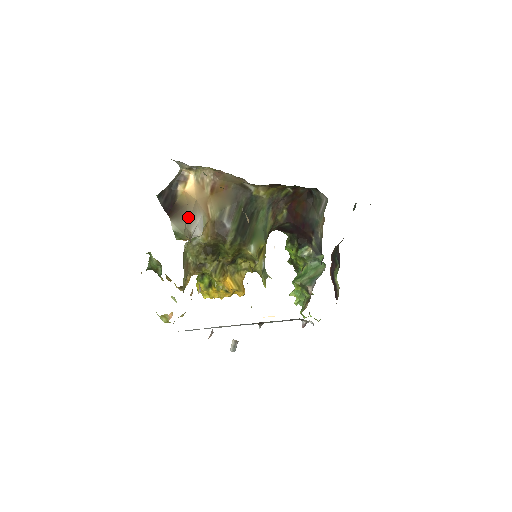
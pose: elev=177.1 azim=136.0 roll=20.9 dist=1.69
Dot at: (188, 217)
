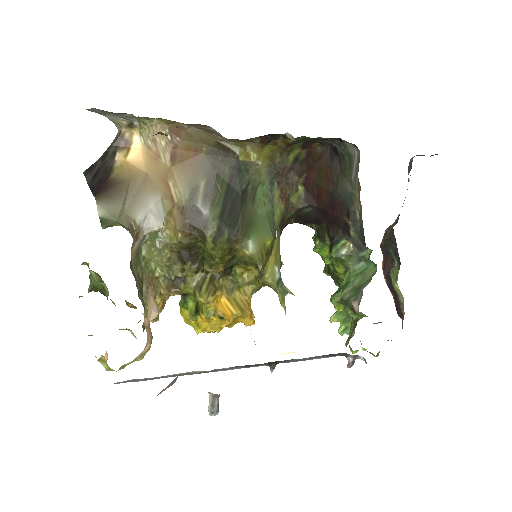
Dot at: (129, 197)
